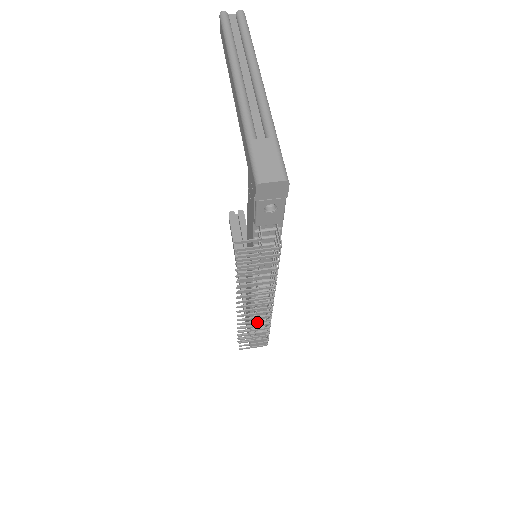
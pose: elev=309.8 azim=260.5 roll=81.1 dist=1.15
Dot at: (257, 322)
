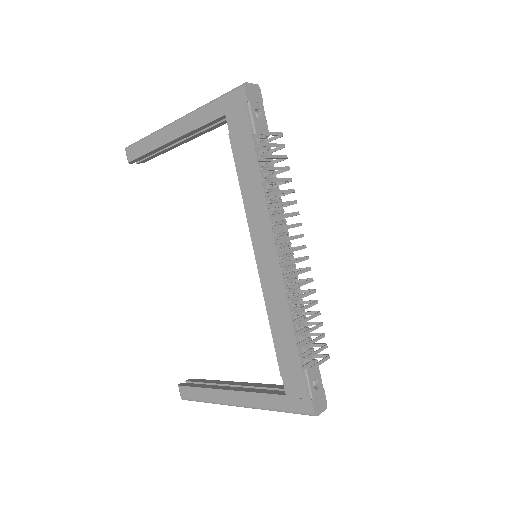
Dot at: (305, 283)
